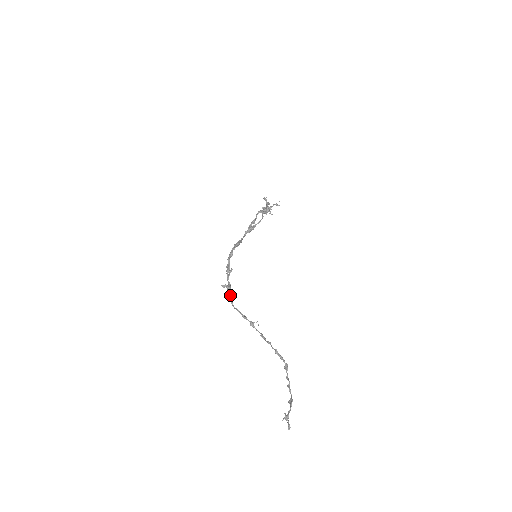
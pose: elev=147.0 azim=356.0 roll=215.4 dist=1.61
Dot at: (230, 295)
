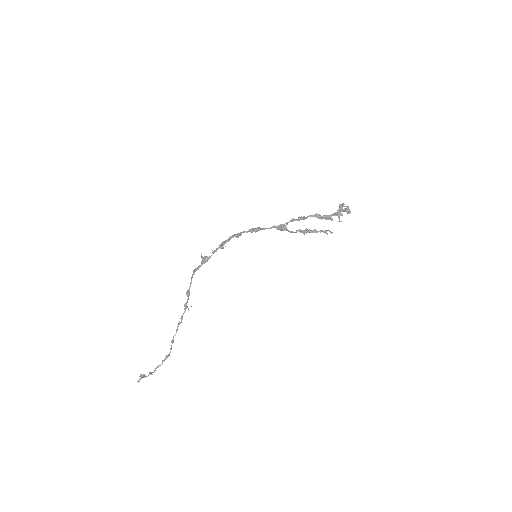
Dot at: (197, 268)
